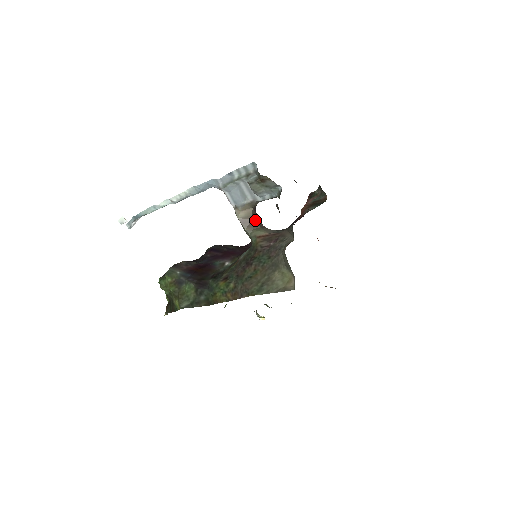
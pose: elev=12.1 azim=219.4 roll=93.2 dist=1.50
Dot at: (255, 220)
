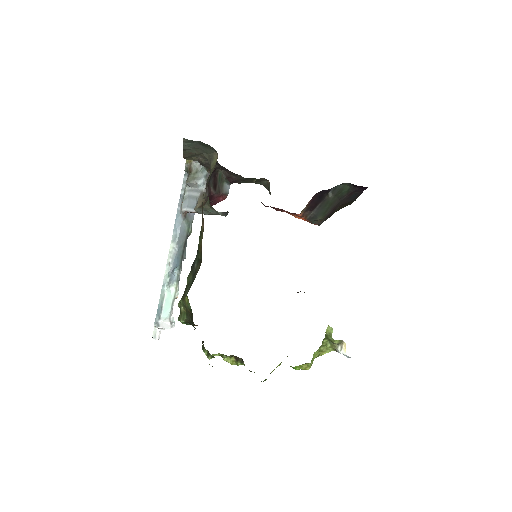
Dot at: (210, 201)
